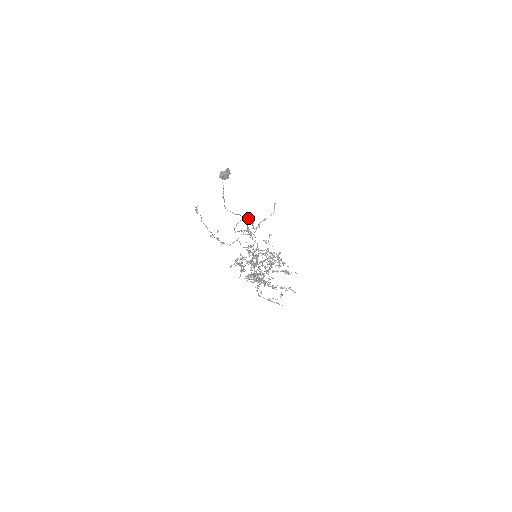
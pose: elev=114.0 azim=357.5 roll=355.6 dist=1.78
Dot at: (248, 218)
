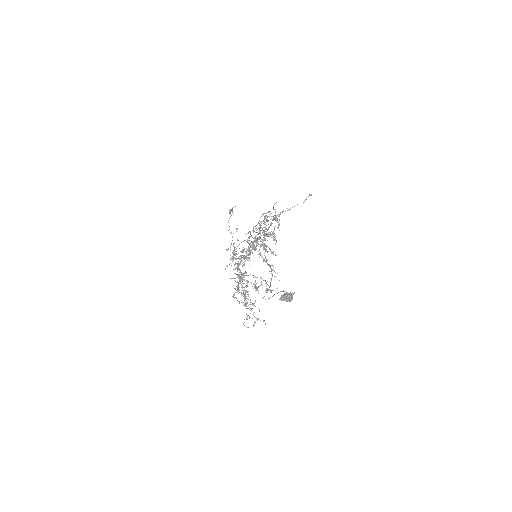
Dot at: (275, 209)
